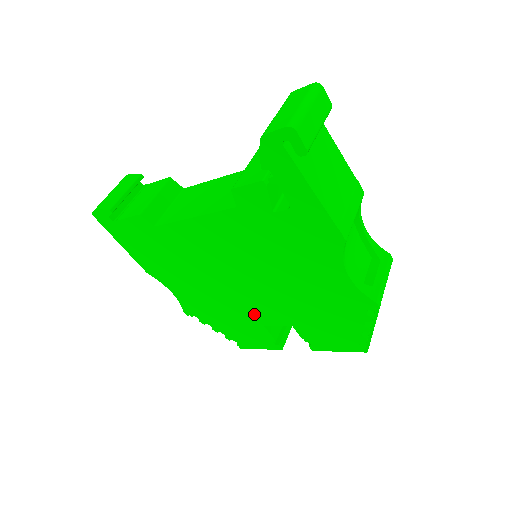
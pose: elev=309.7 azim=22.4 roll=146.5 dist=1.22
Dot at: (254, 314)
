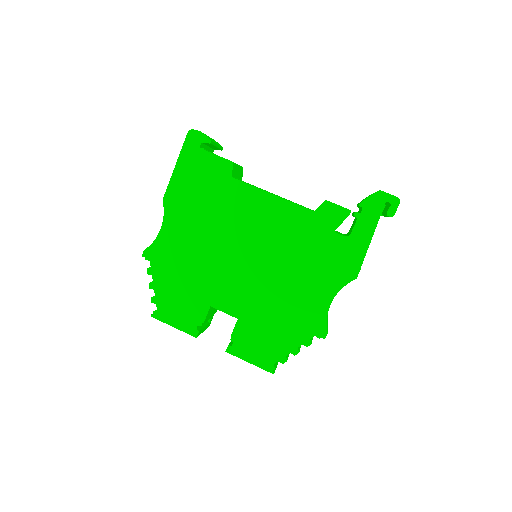
Dot at: (216, 291)
